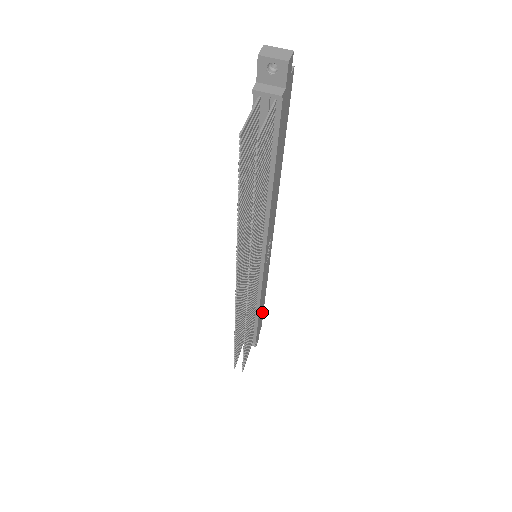
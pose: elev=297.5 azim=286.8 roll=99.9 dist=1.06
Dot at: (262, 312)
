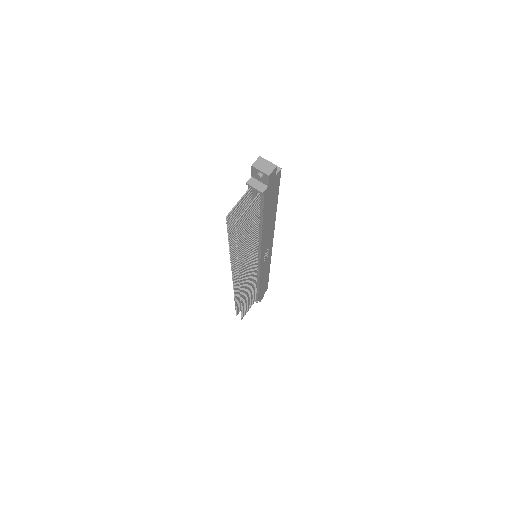
Dot at: (266, 283)
